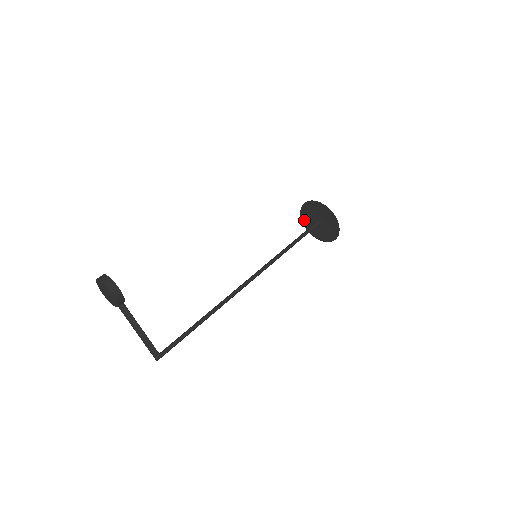
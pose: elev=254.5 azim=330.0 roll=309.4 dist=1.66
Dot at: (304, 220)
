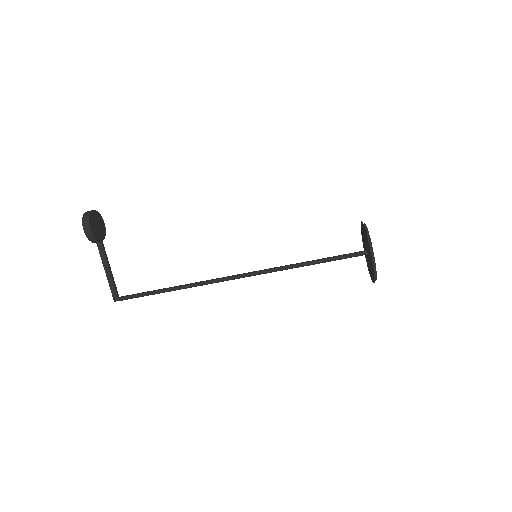
Dot at: occluded
